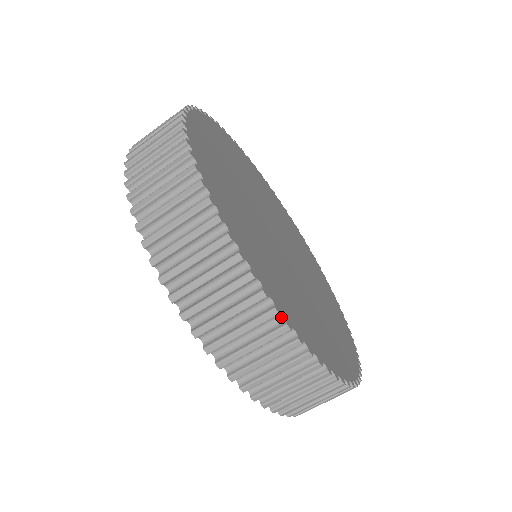
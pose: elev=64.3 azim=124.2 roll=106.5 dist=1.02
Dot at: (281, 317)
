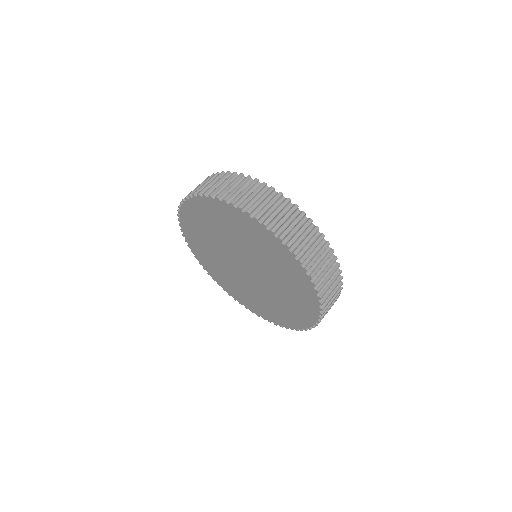
Dot at: (261, 184)
